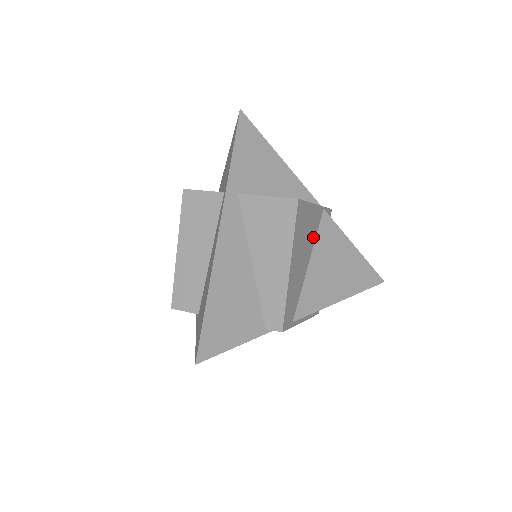
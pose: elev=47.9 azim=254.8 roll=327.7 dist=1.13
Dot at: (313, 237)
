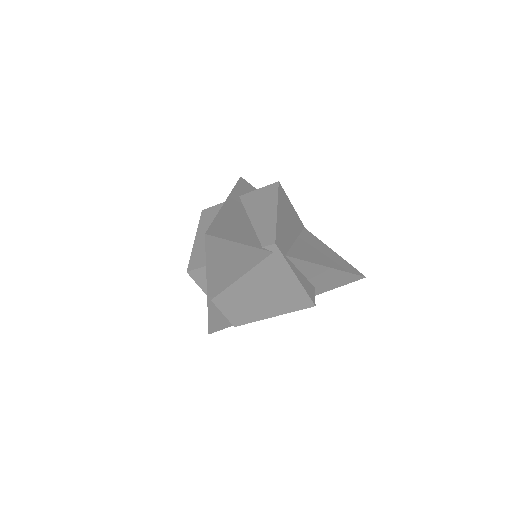
Dot at: (297, 230)
